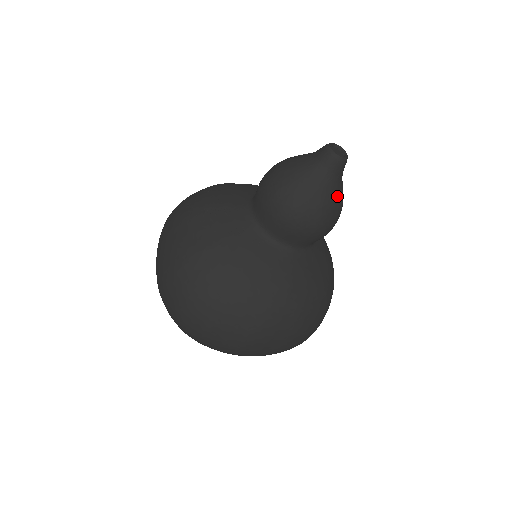
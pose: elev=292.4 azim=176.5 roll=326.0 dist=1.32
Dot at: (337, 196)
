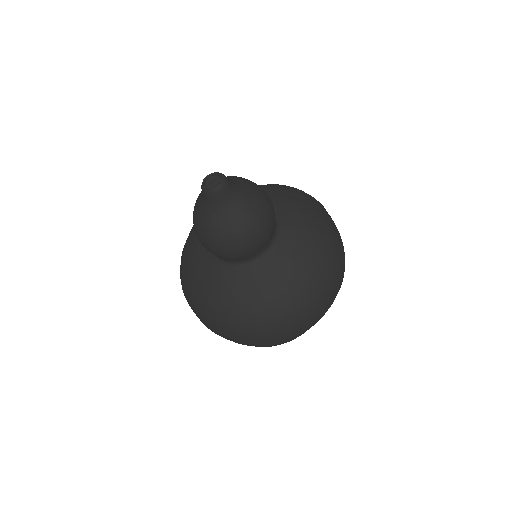
Dot at: (223, 224)
